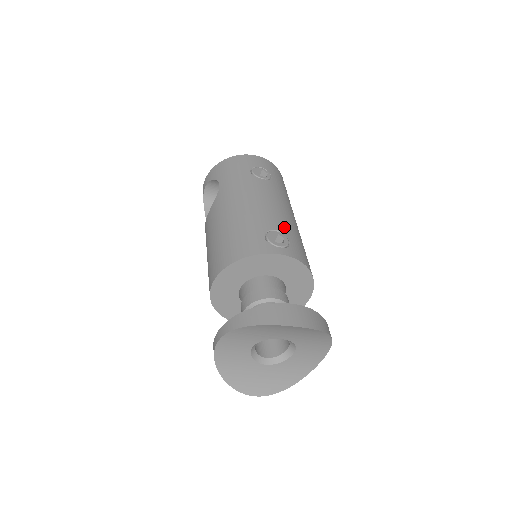
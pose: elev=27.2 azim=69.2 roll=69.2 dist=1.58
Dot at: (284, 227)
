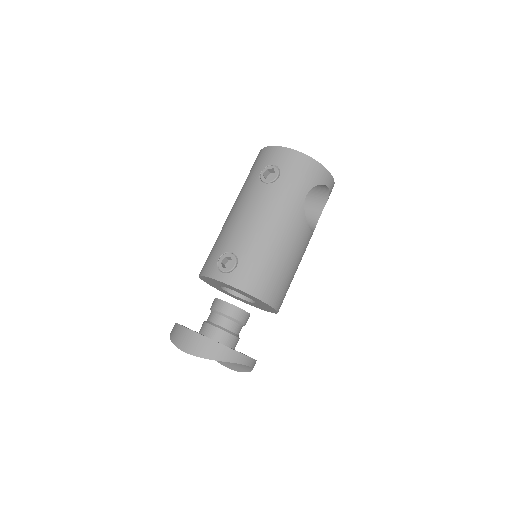
Dot at: (244, 248)
